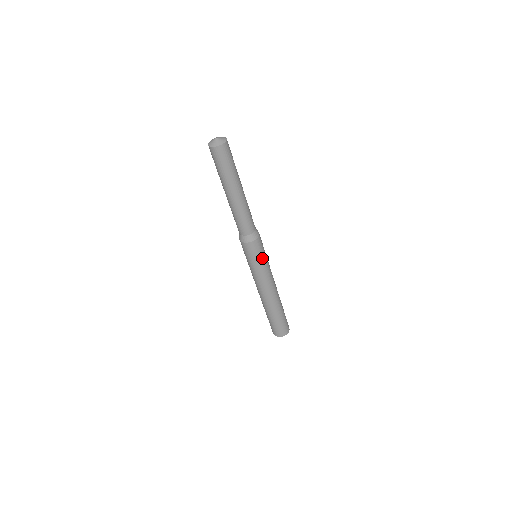
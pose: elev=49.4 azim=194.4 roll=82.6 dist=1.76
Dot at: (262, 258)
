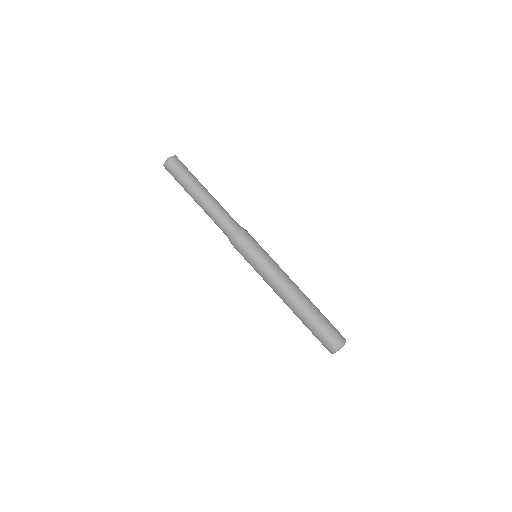
Dot at: (259, 250)
